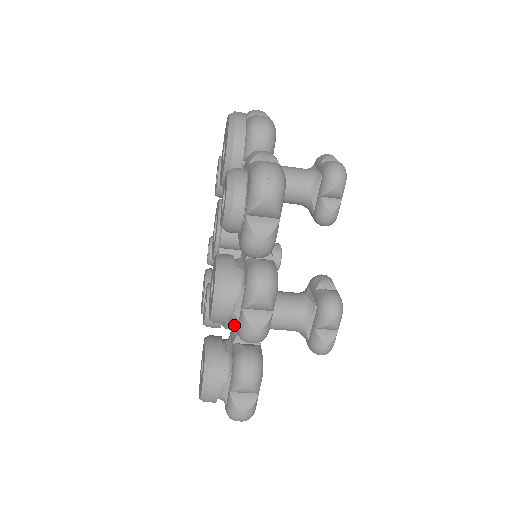
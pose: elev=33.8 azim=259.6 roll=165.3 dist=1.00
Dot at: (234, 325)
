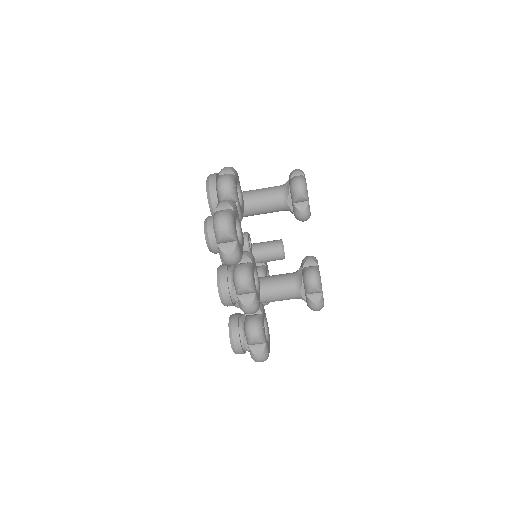
Dot at: occluded
